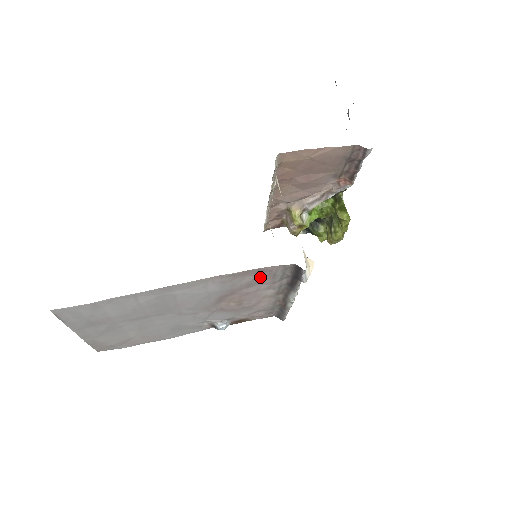
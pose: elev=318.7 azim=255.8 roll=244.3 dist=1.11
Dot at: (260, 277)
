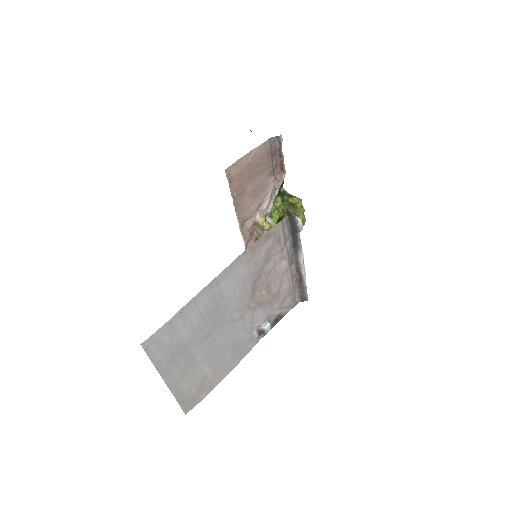
Dot at: (270, 245)
